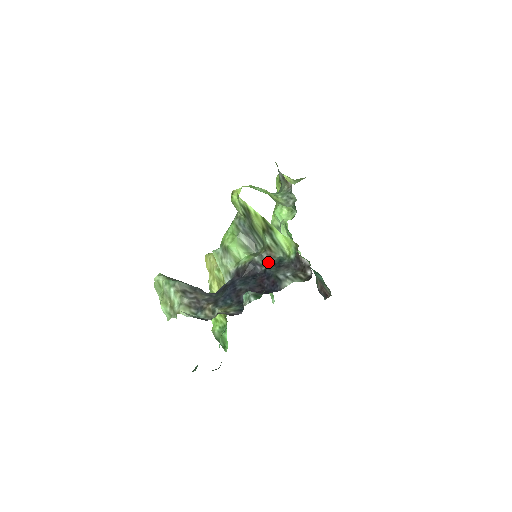
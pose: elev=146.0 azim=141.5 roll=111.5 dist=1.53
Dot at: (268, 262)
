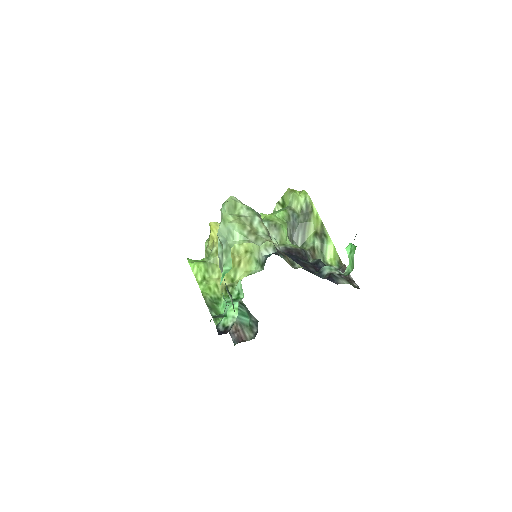
Dot at: occluded
